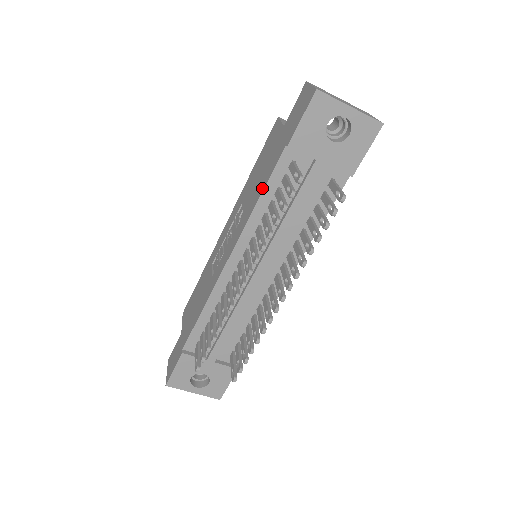
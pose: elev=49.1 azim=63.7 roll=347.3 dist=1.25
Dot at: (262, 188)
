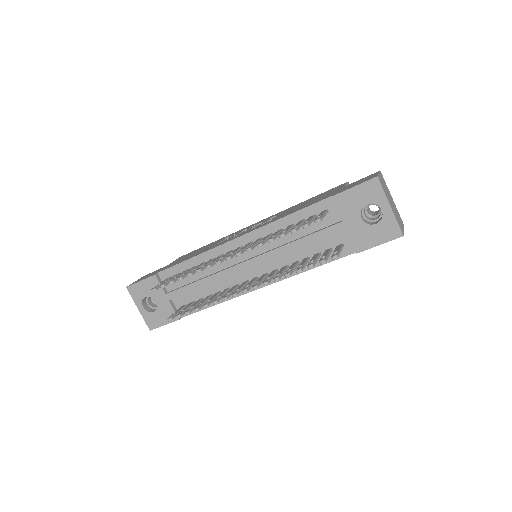
Dot at: (295, 211)
